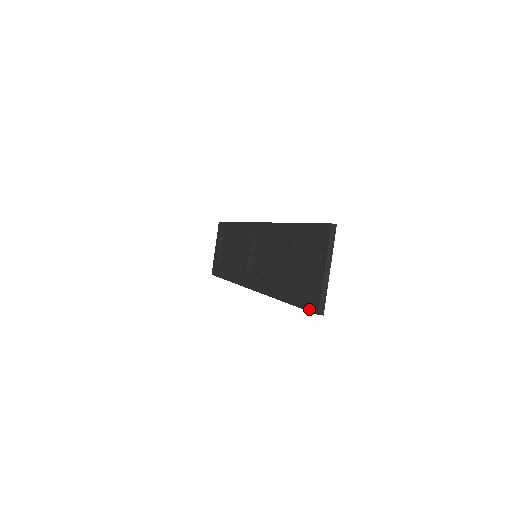
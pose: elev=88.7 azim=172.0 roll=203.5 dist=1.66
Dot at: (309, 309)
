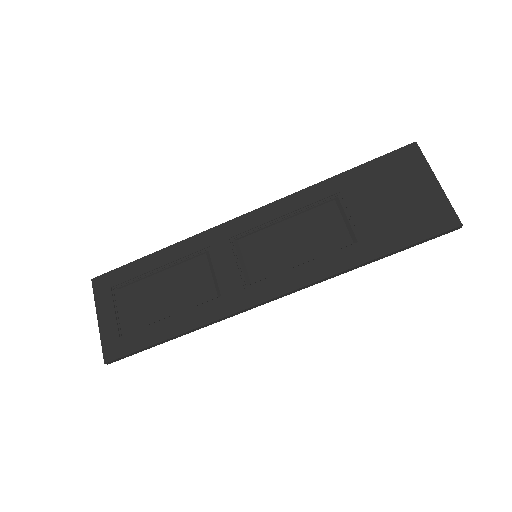
Dot at: (440, 231)
